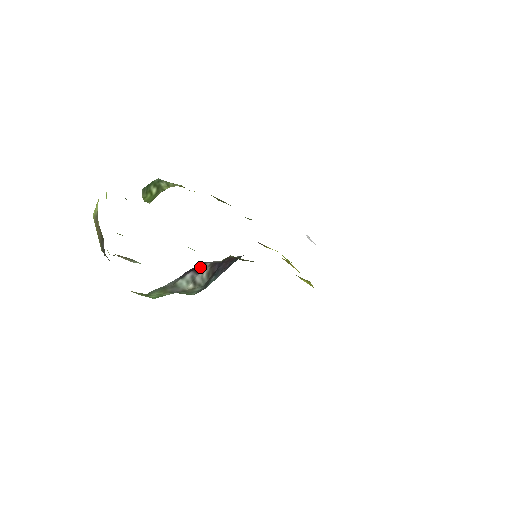
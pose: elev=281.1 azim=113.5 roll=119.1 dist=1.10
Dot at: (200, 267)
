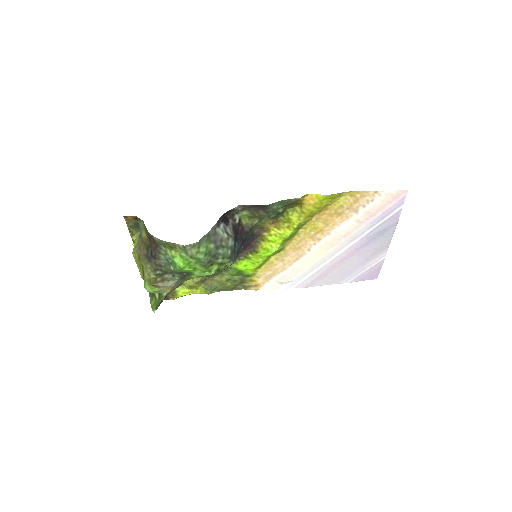
Dot at: (227, 220)
